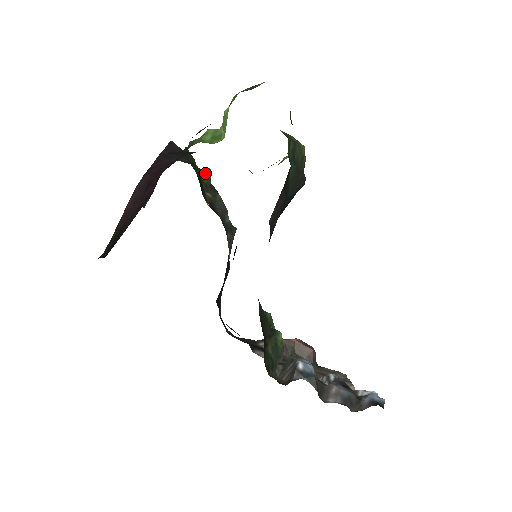
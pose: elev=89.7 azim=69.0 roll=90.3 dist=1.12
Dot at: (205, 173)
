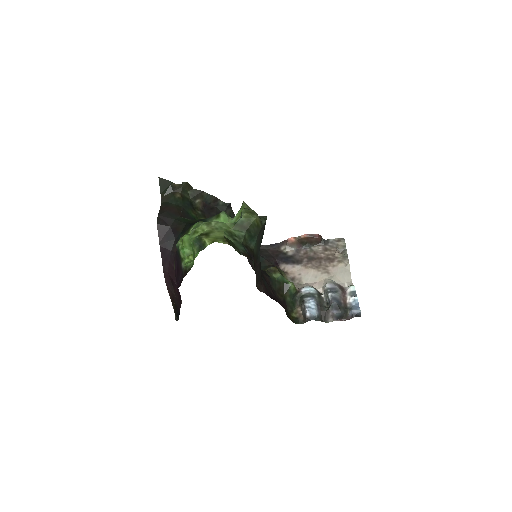
Dot at: (185, 187)
